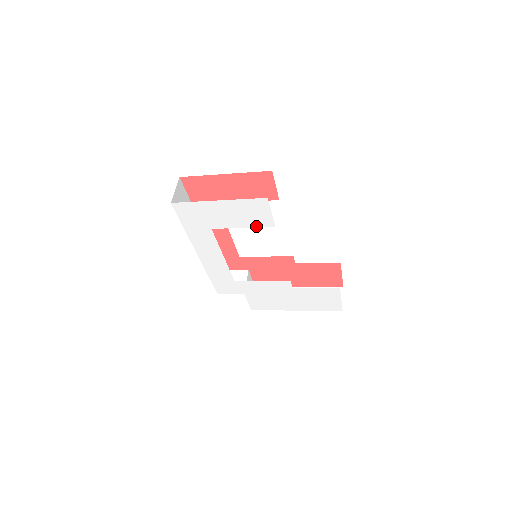
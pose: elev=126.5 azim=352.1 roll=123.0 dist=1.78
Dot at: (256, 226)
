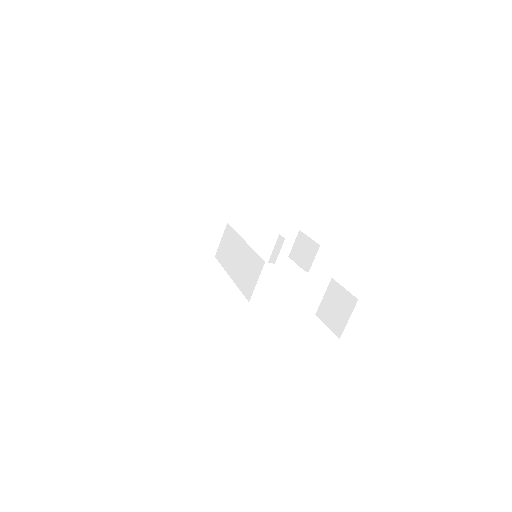
Dot at: occluded
